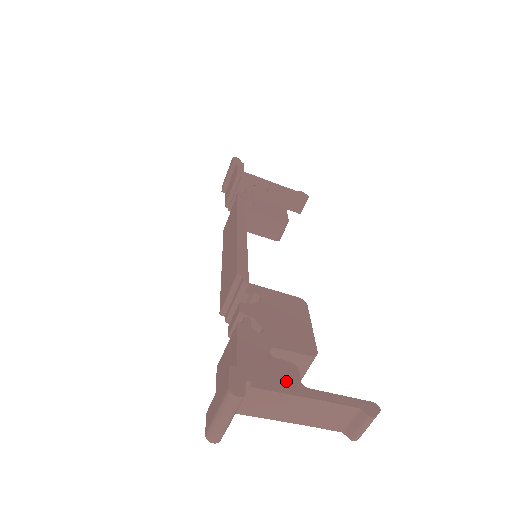
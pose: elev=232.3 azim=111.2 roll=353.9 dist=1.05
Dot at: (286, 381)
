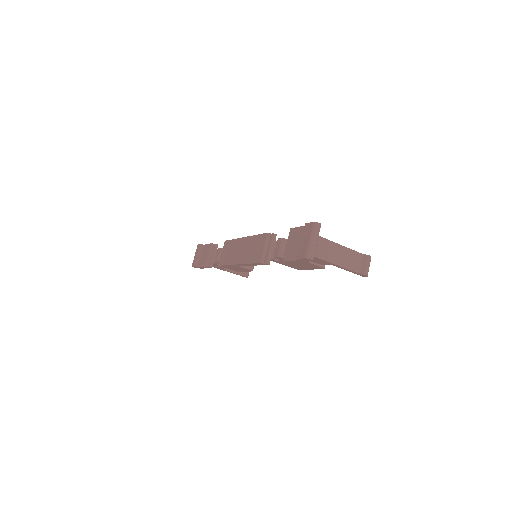
Dot at: occluded
